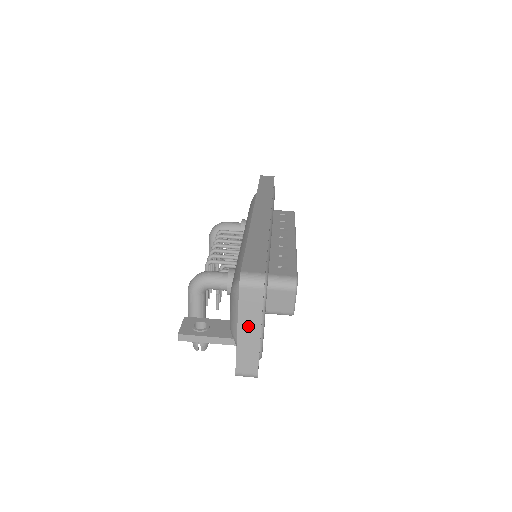
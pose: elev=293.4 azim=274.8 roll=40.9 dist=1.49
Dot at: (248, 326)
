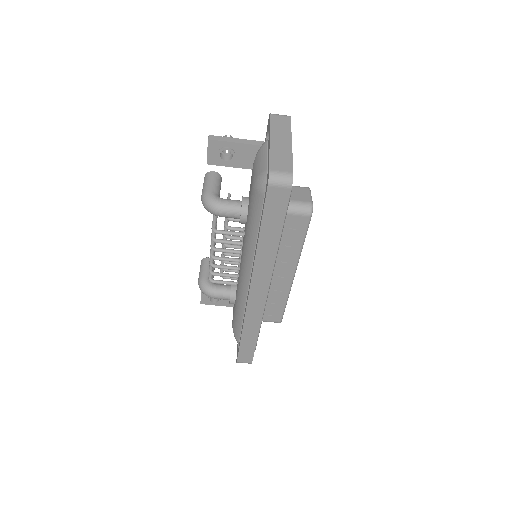
Dot at: occluded
